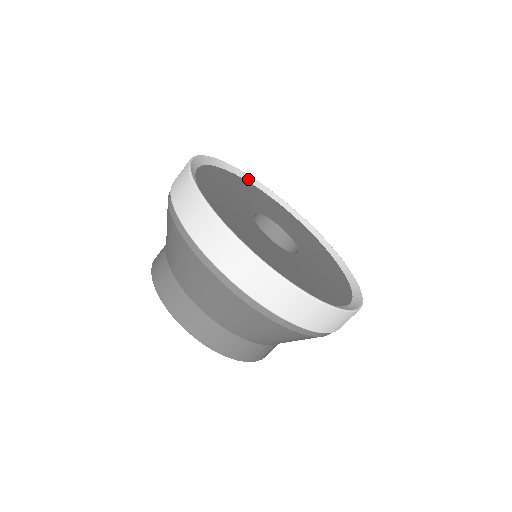
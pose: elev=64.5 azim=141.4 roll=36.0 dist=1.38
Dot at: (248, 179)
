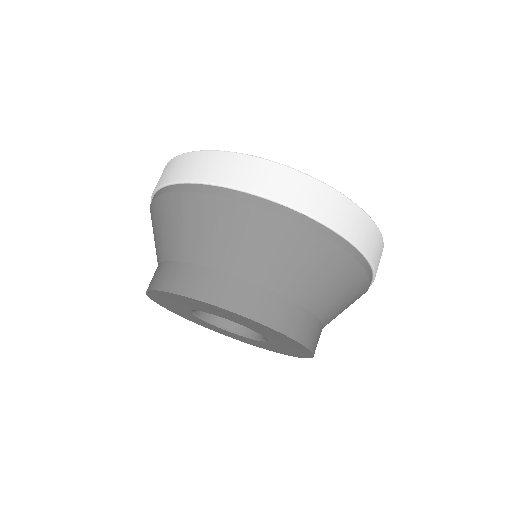
Dot at: occluded
